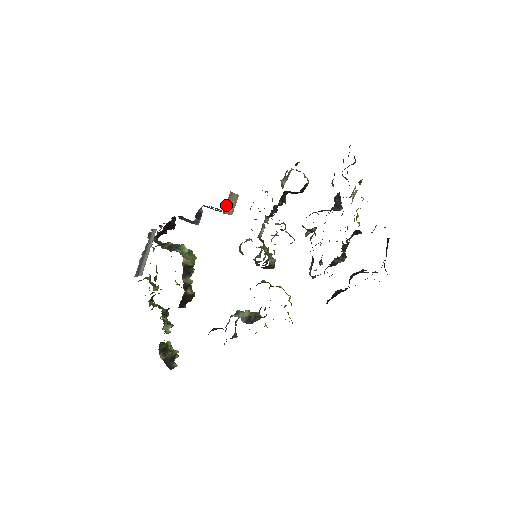
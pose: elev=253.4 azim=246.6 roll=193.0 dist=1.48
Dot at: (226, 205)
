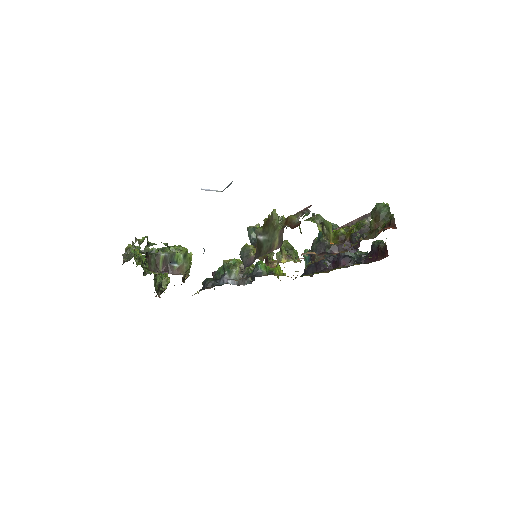
Dot at: occluded
